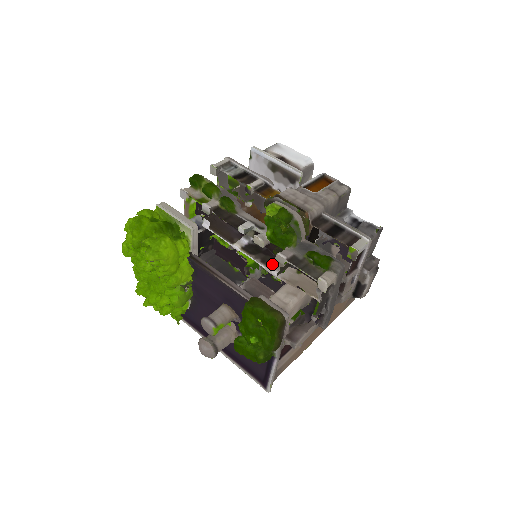
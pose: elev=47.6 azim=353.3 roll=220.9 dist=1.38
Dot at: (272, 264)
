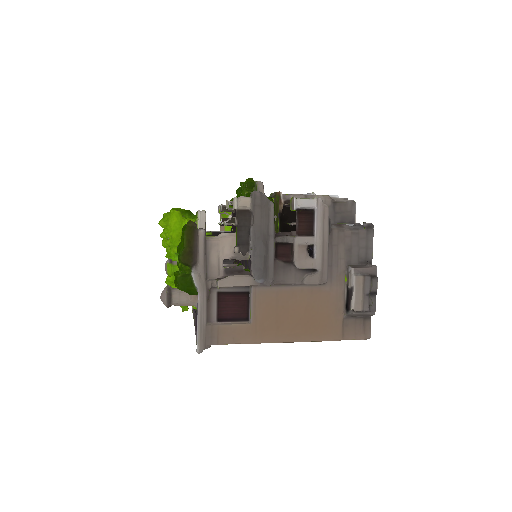
Dot at: occluded
